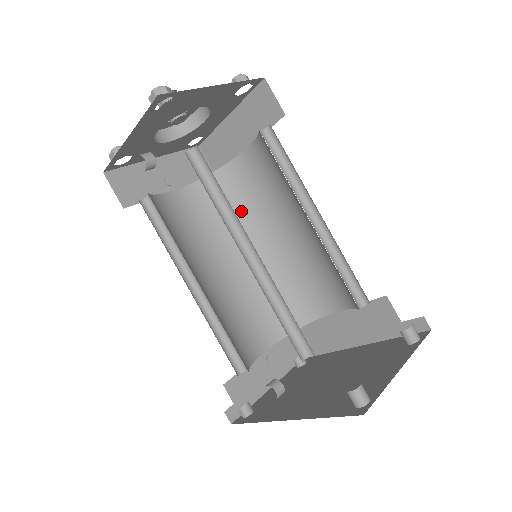
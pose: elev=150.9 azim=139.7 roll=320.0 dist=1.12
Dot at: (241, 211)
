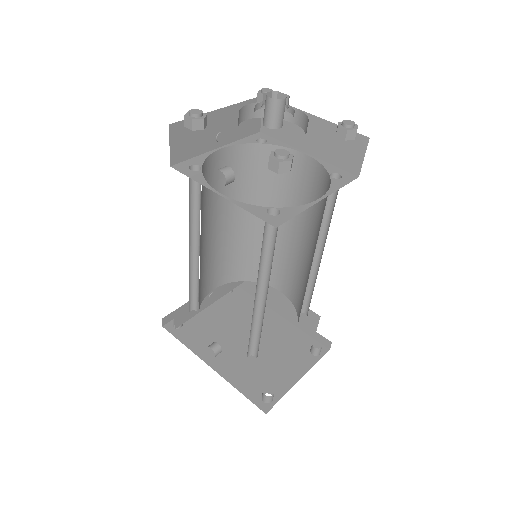
Dot at: (263, 187)
